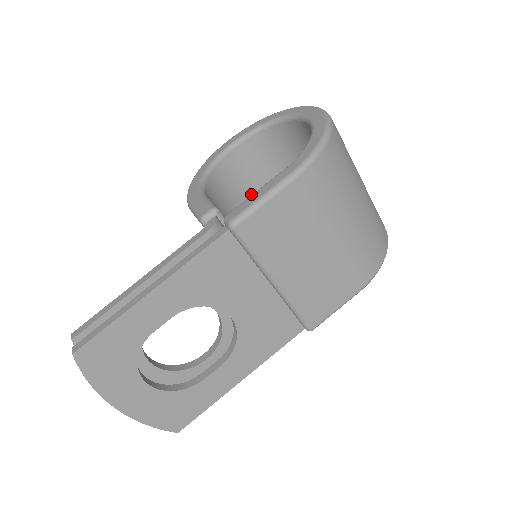
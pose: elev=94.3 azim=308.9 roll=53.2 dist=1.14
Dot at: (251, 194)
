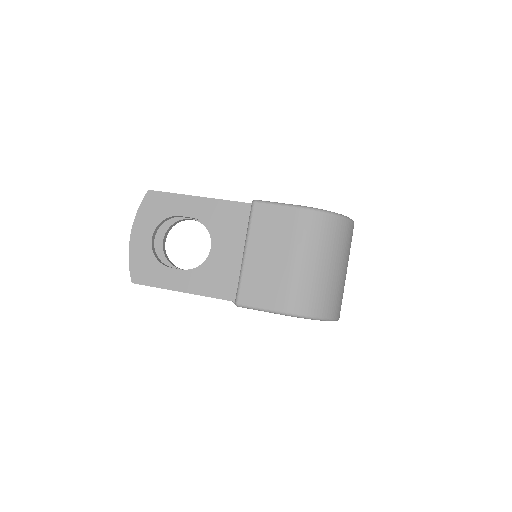
Dot at: occluded
